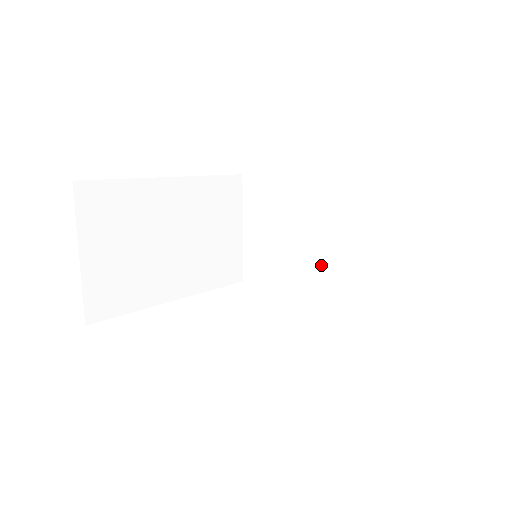
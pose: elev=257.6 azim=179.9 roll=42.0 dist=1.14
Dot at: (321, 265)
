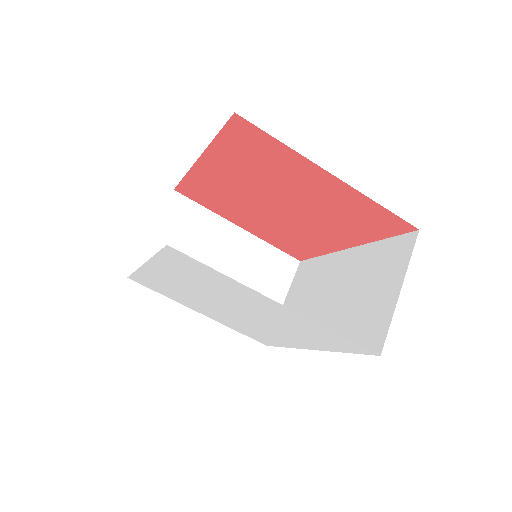
Dot at: (322, 318)
